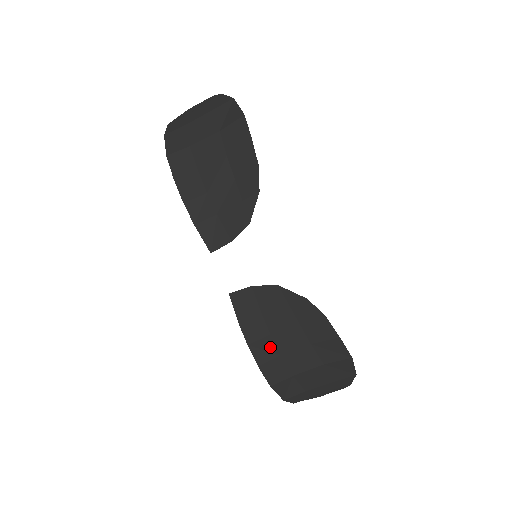
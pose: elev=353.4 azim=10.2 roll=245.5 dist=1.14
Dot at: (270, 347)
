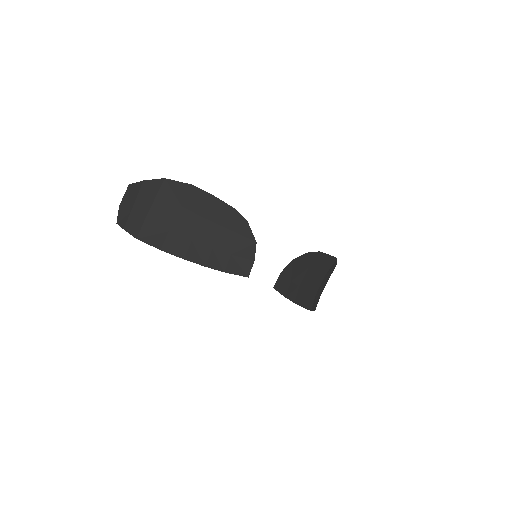
Dot at: (302, 293)
